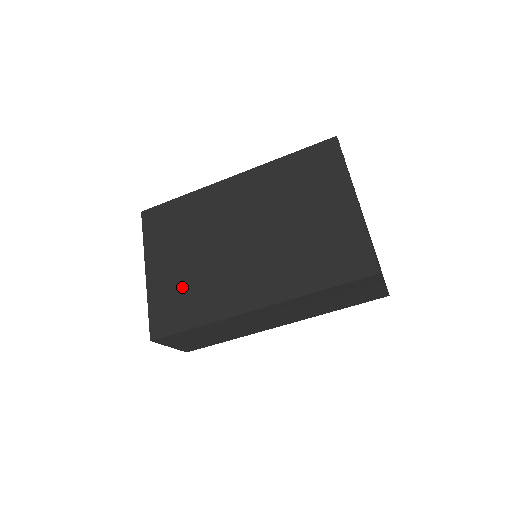
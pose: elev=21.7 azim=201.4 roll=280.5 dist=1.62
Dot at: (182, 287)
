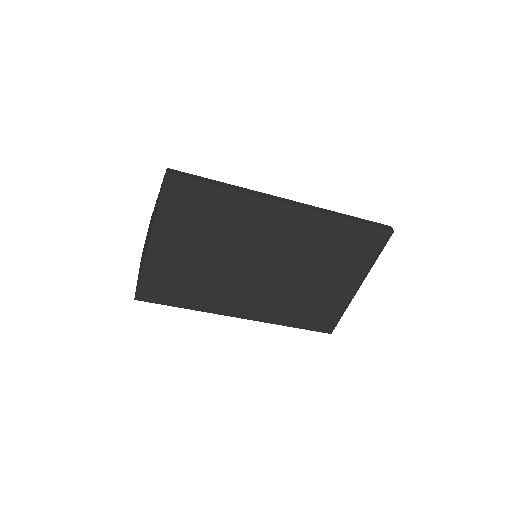
Dot at: (184, 275)
